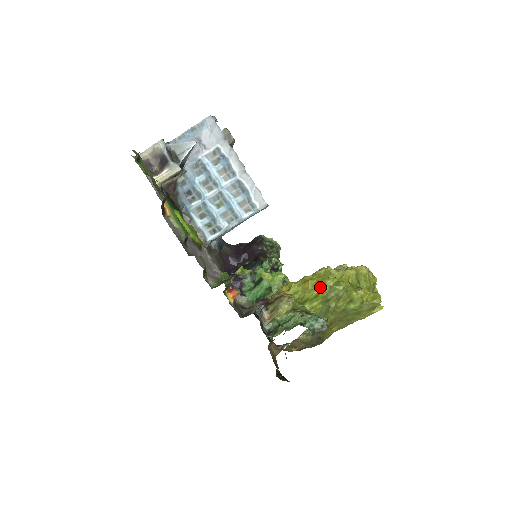
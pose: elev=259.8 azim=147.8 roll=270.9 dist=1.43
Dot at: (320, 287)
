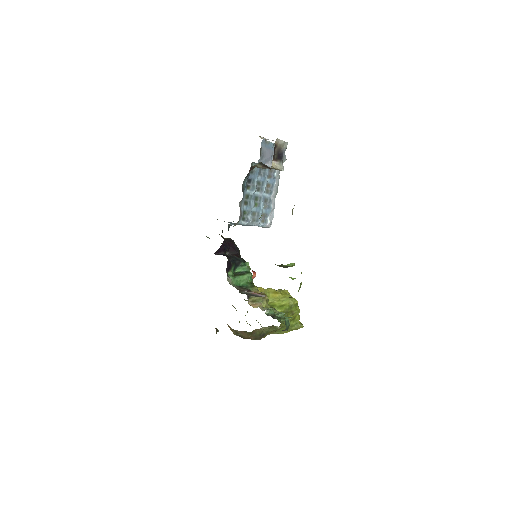
Dot at: (287, 301)
